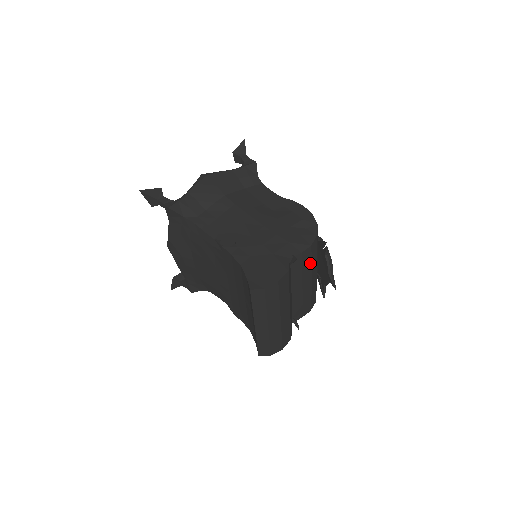
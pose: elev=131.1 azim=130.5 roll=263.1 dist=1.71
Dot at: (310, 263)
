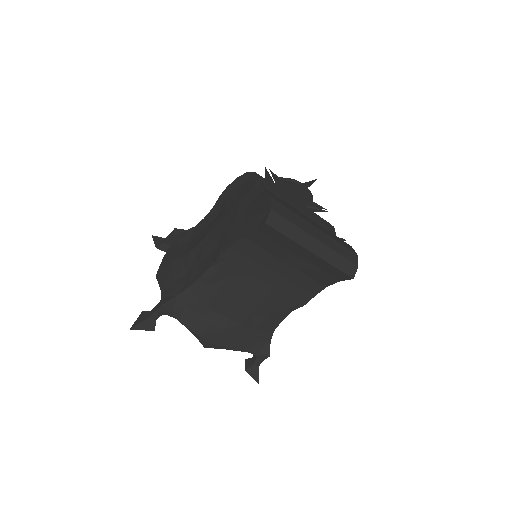
Dot at: (278, 189)
